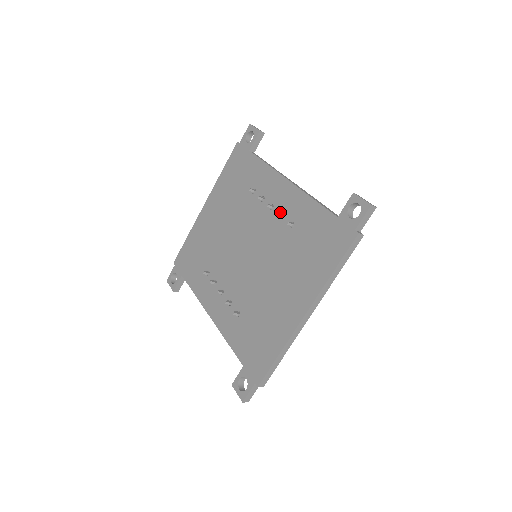
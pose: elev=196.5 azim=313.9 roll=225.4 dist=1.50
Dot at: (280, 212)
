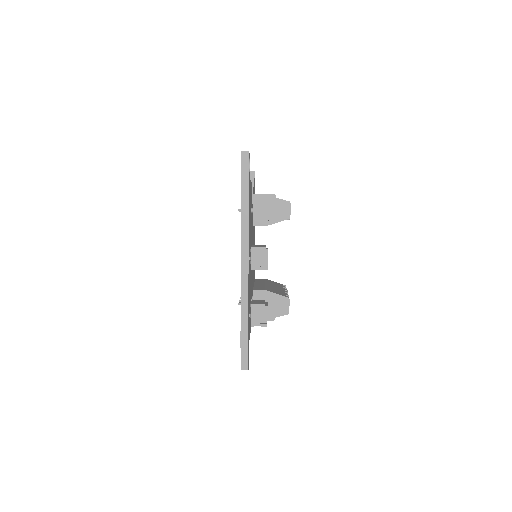
Dot at: occluded
